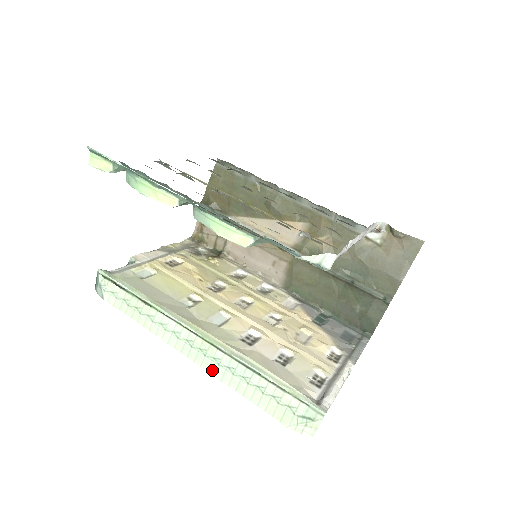
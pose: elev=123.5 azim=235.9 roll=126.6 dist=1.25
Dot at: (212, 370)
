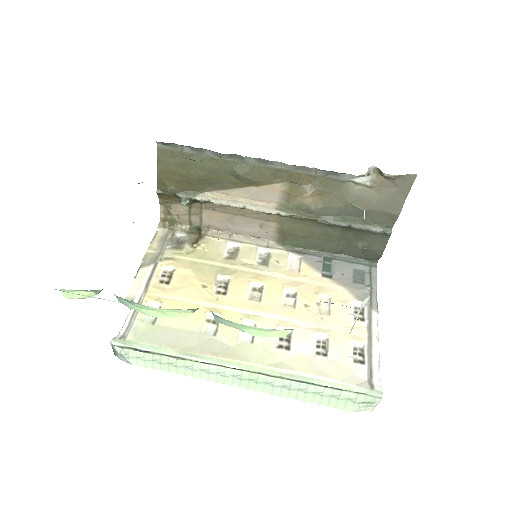
Dot at: (268, 391)
